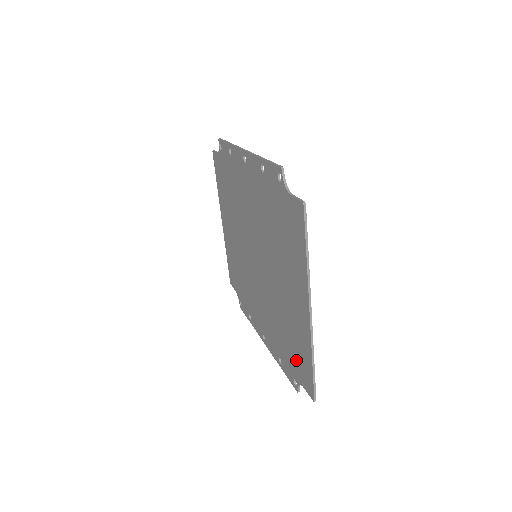
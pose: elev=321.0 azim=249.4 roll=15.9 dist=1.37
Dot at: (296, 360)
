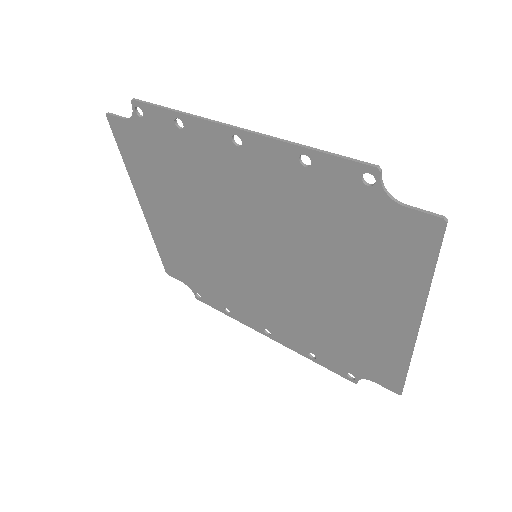
Dot at: (361, 361)
